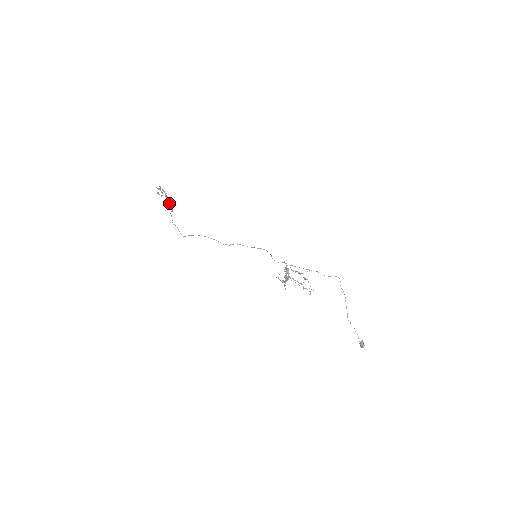
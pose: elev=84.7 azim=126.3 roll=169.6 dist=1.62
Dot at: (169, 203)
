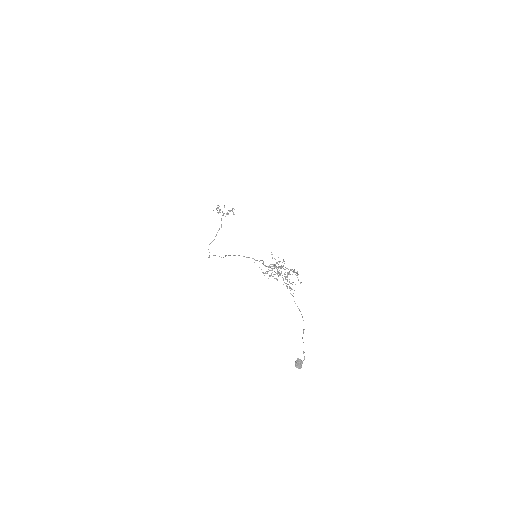
Dot at: (233, 214)
